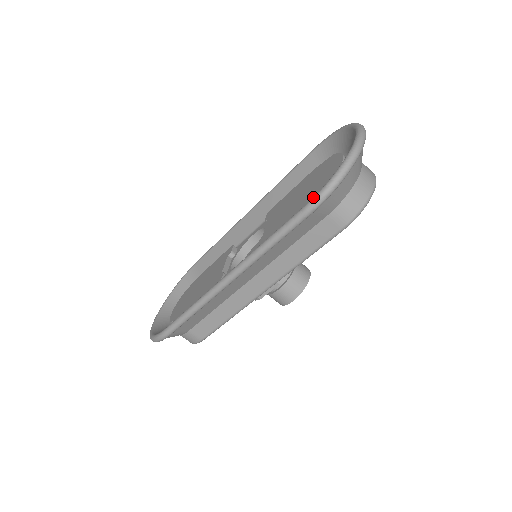
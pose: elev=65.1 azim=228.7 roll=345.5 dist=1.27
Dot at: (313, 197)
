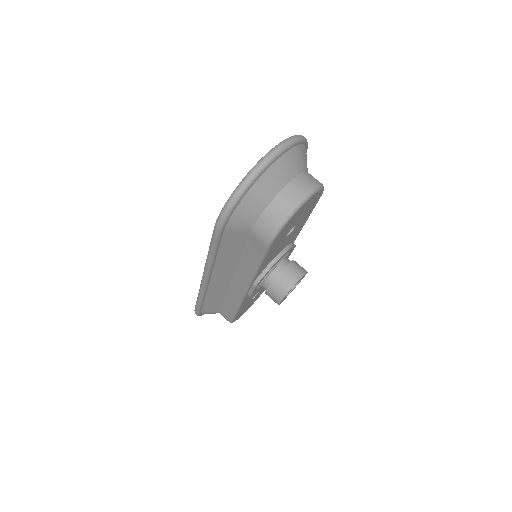
Dot at: (217, 218)
